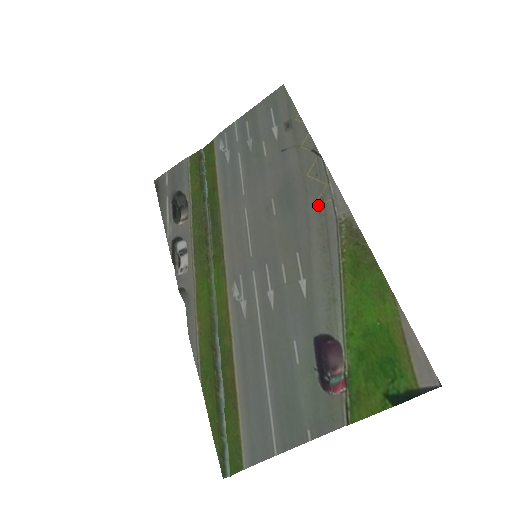
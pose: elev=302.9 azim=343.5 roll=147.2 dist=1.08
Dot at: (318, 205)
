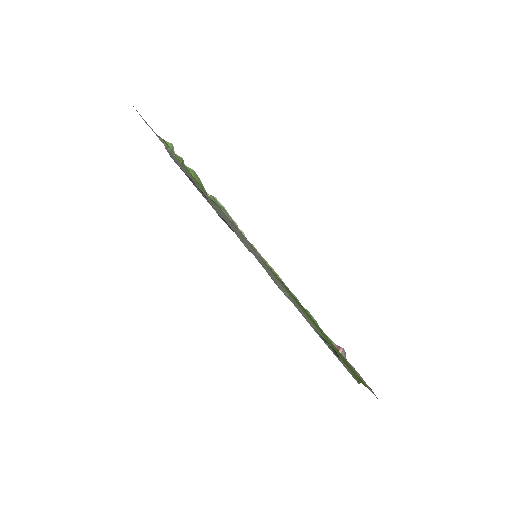
Dot at: occluded
